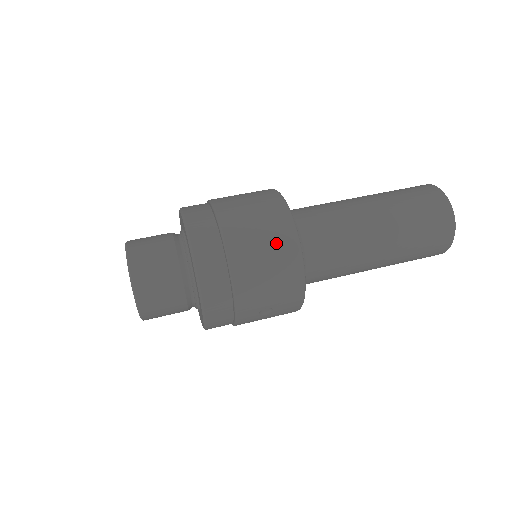
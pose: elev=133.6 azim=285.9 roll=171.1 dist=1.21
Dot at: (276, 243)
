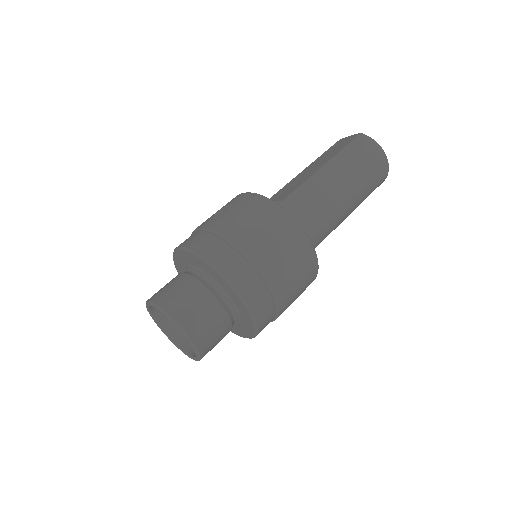
Dot at: (306, 274)
